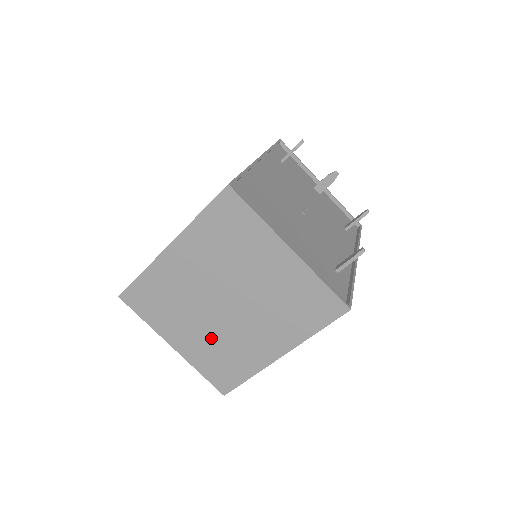
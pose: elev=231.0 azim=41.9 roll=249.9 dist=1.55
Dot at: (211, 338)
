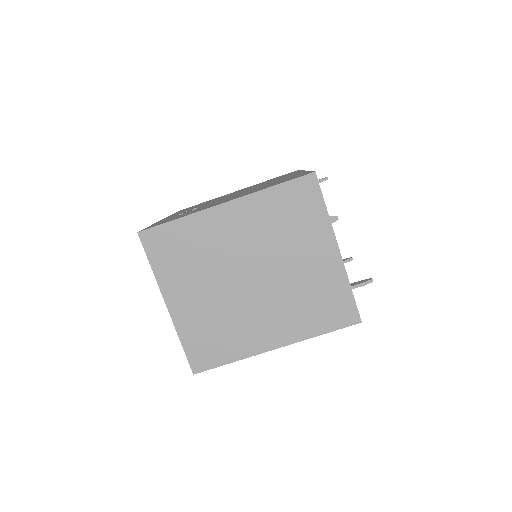
Dot at: (215, 309)
